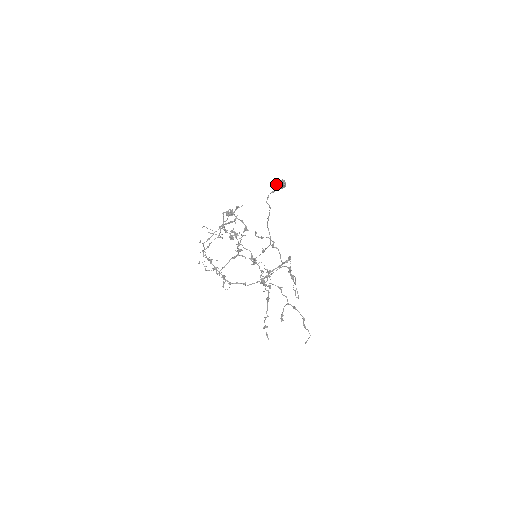
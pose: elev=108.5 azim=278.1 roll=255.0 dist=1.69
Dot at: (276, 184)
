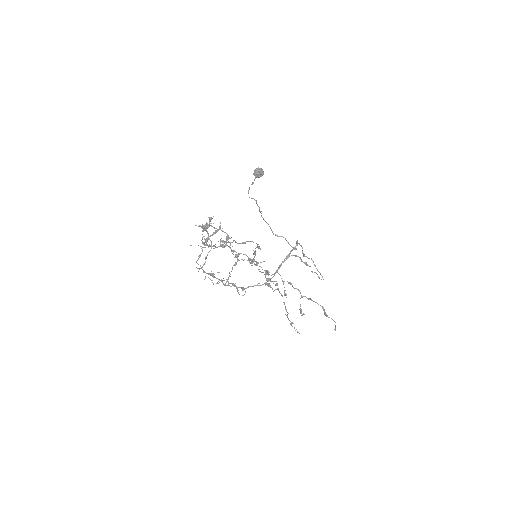
Dot at: (253, 174)
